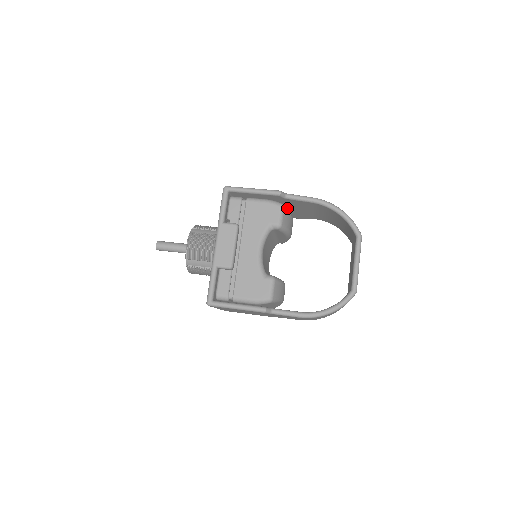
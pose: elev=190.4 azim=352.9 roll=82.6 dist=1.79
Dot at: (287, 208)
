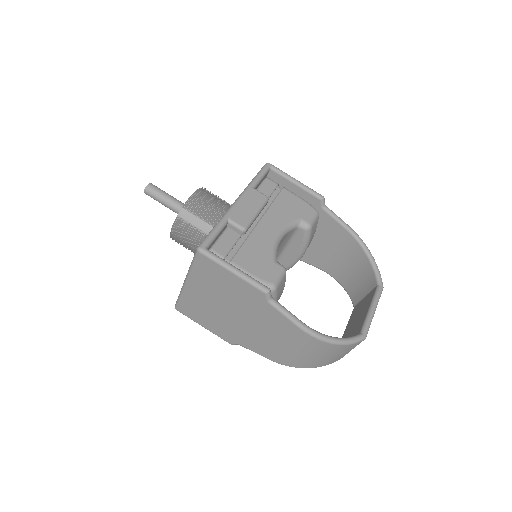
Dot at: occluded
